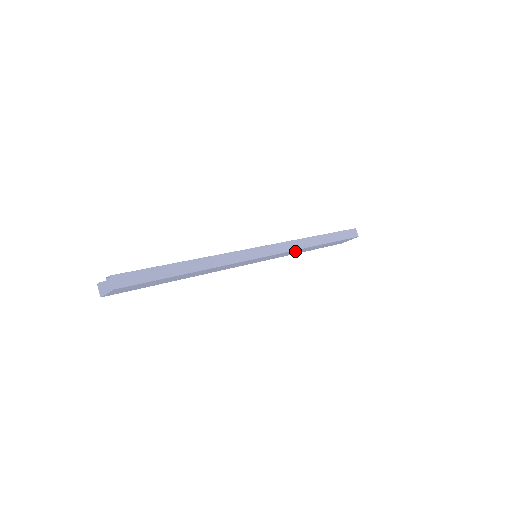
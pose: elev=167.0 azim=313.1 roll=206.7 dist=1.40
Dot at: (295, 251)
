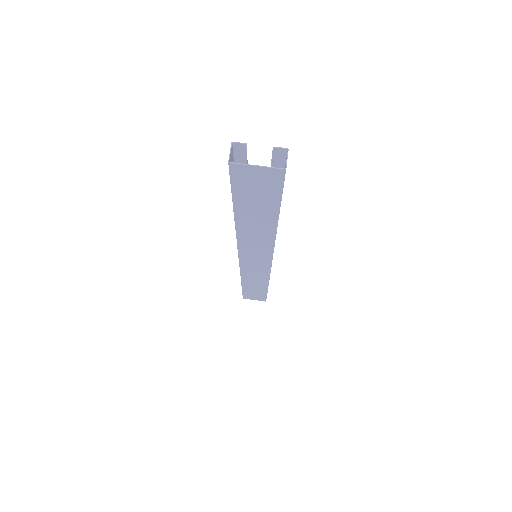
Dot at: (260, 277)
